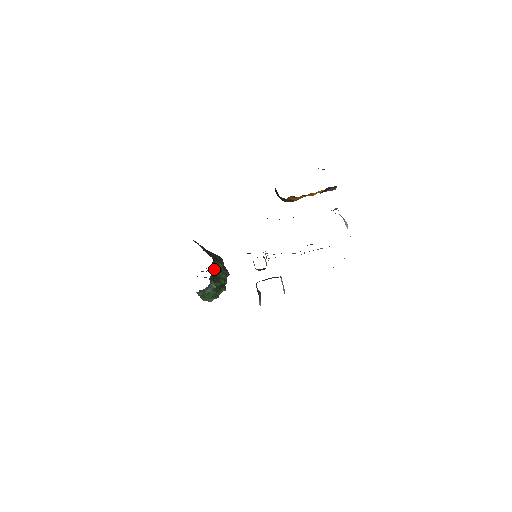
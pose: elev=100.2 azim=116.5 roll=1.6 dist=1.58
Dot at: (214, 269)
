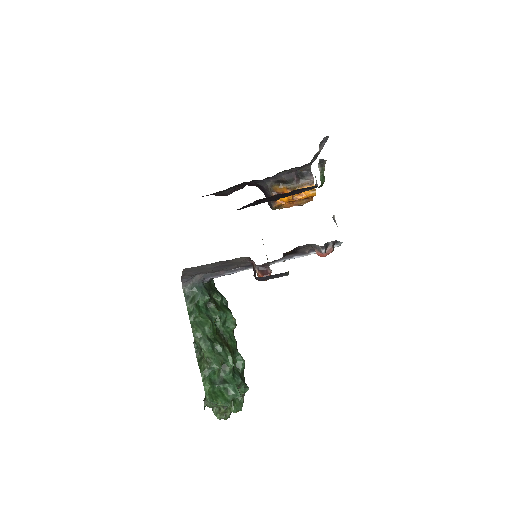
Dot at: (213, 289)
